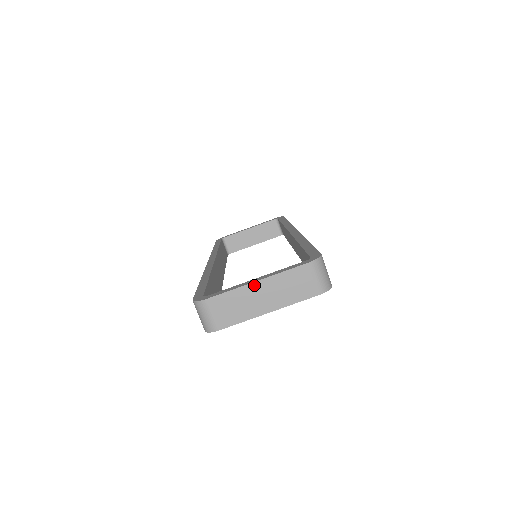
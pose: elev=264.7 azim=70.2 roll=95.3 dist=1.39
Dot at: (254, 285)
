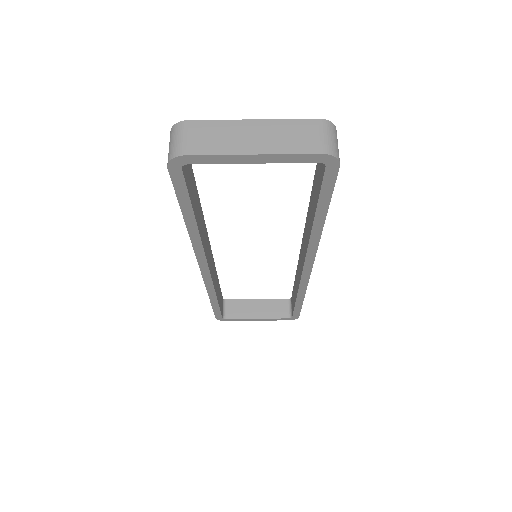
Dot at: (248, 122)
